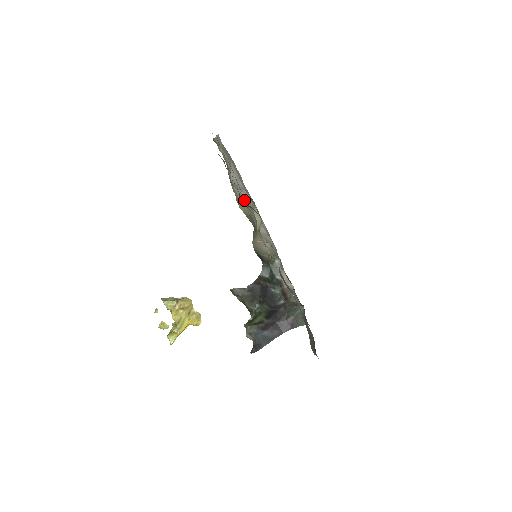
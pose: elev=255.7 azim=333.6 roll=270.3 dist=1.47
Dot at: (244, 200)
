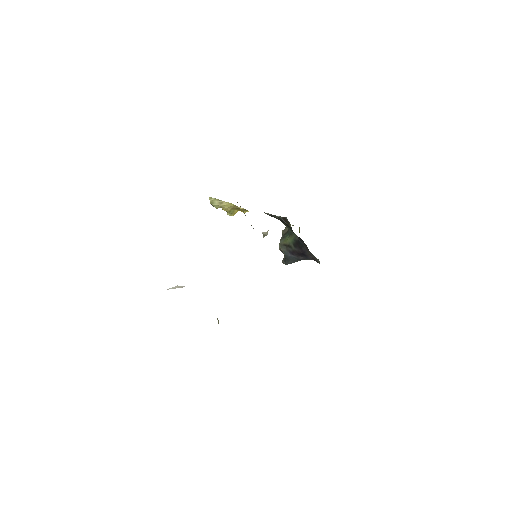
Dot at: occluded
